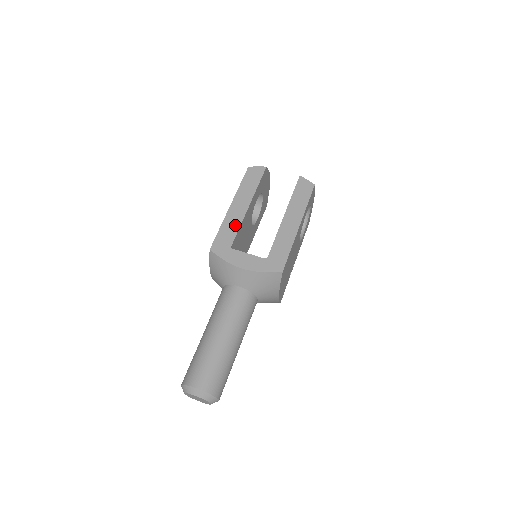
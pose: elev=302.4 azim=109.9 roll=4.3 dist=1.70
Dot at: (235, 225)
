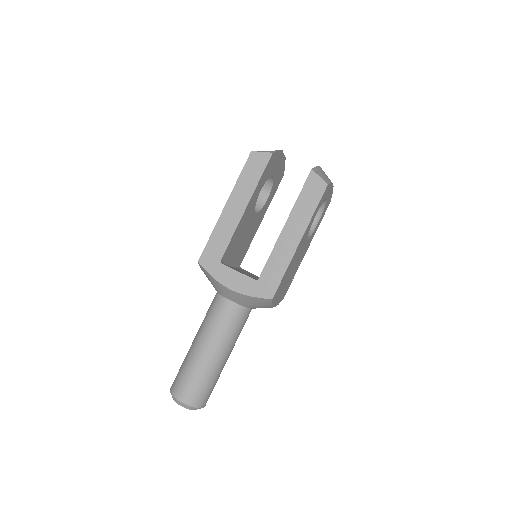
Dot at: (227, 233)
